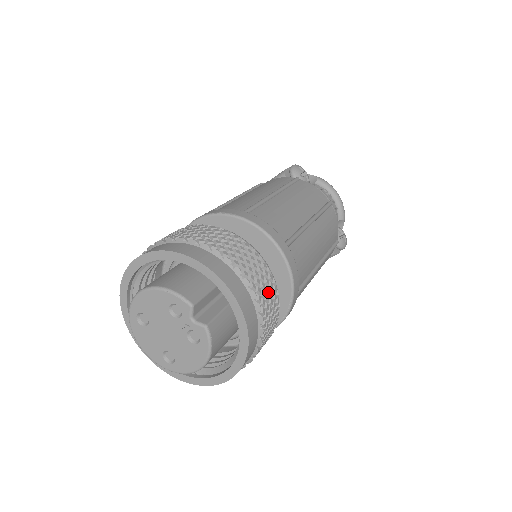
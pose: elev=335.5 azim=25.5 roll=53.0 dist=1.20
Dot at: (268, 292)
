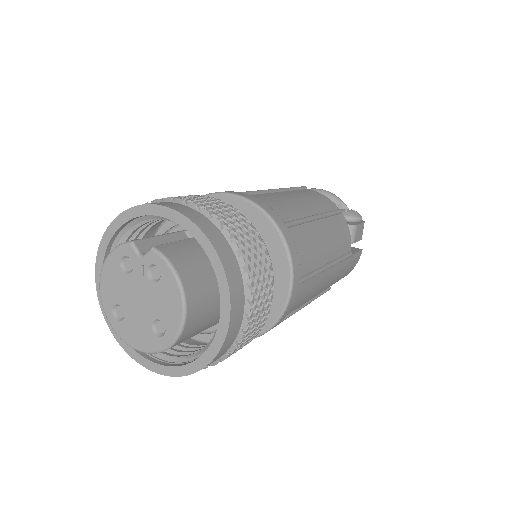
Dot at: (217, 206)
